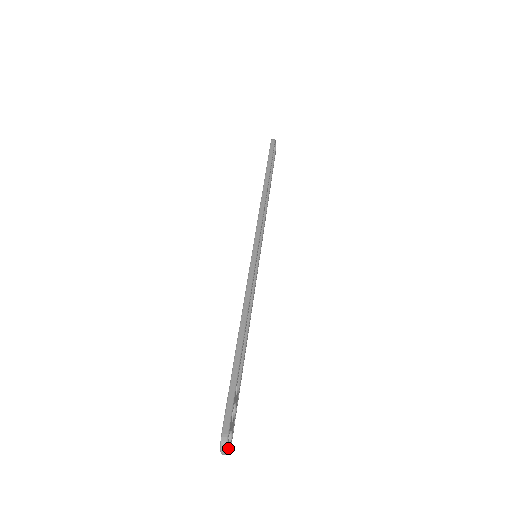
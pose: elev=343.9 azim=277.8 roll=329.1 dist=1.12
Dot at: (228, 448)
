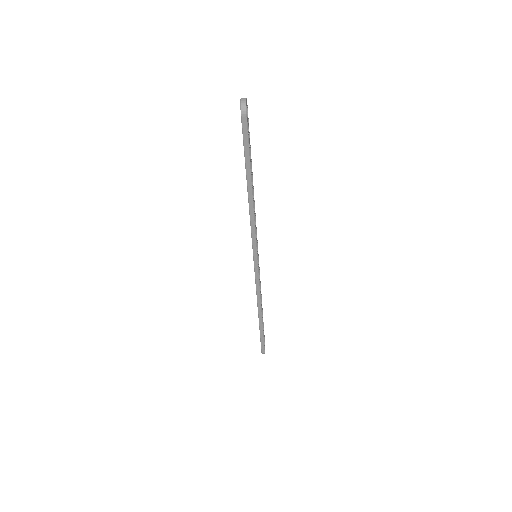
Dot at: (246, 102)
